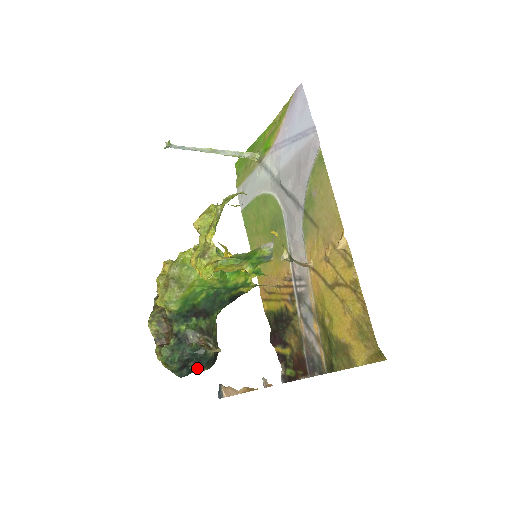
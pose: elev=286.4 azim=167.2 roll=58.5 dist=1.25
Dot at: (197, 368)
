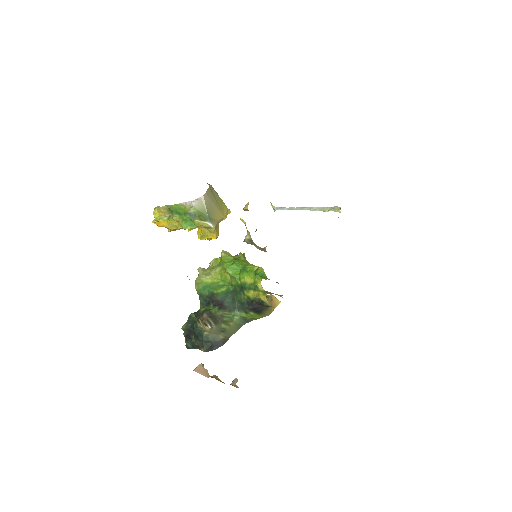
Dot at: (197, 344)
